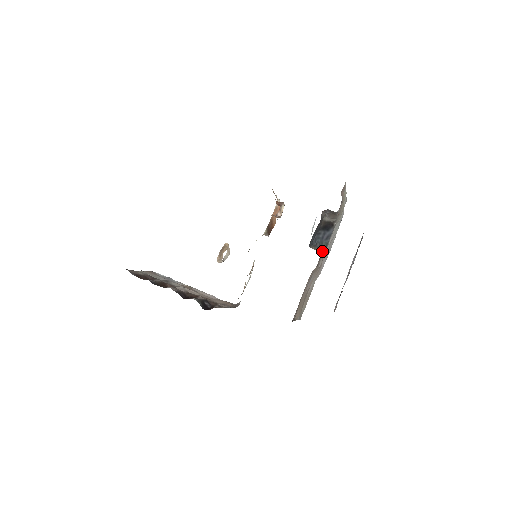
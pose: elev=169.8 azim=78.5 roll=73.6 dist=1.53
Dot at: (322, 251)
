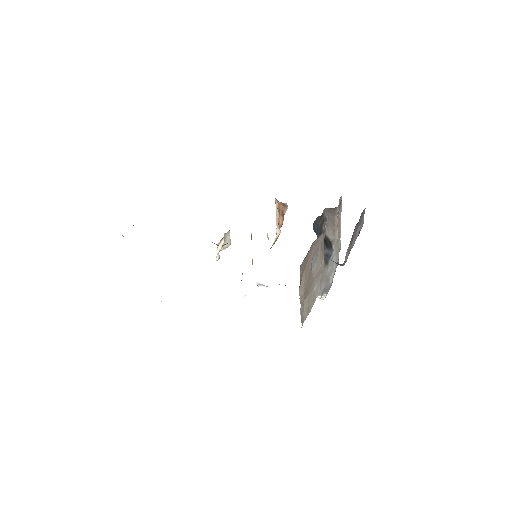
Dot at: occluded
